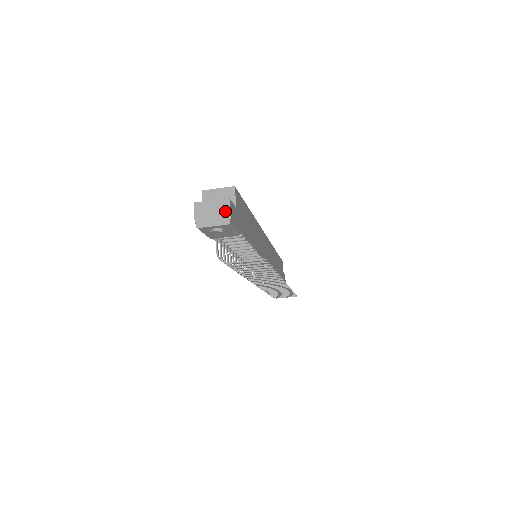
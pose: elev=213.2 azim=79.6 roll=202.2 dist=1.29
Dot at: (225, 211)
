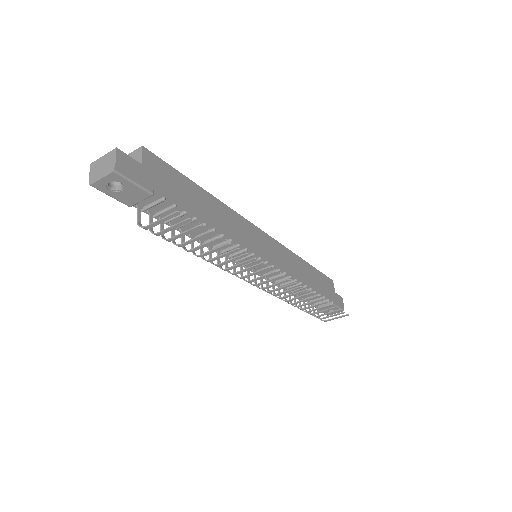
Dot at: (112, 160)
